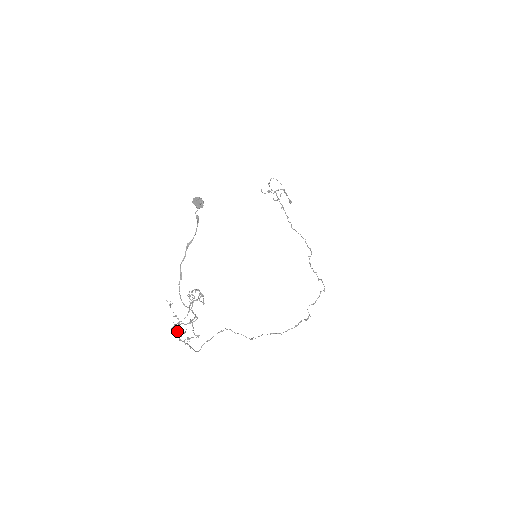
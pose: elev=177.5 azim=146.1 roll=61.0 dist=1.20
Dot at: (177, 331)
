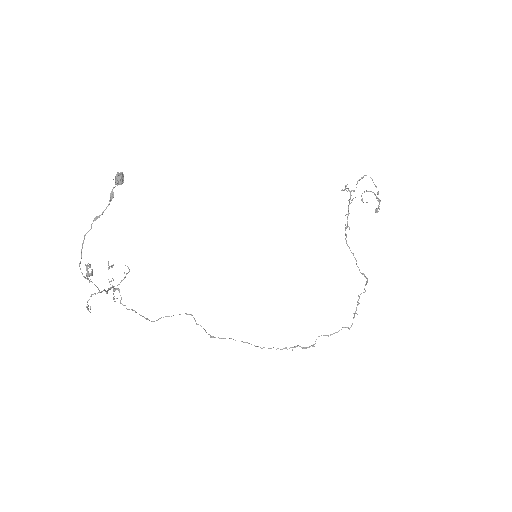
Dot at: occluded
